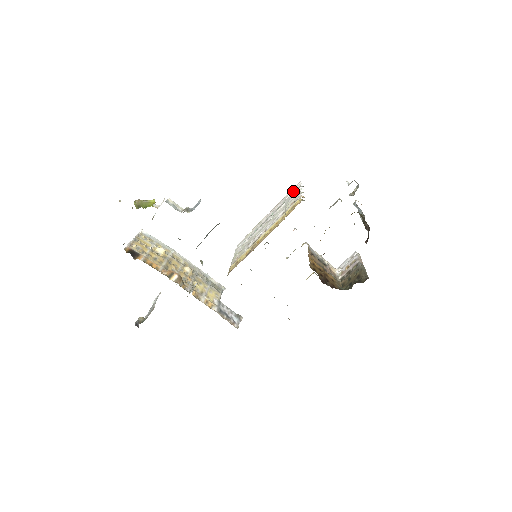
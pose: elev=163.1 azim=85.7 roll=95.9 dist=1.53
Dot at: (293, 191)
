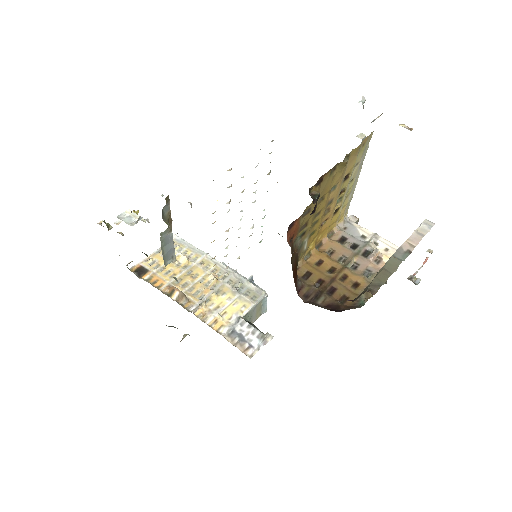
Dot at: occluded
